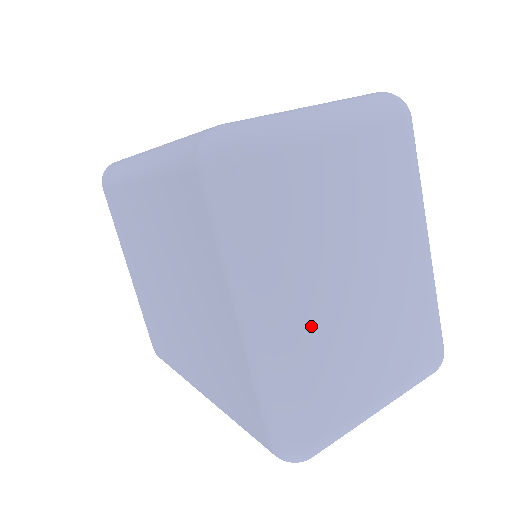
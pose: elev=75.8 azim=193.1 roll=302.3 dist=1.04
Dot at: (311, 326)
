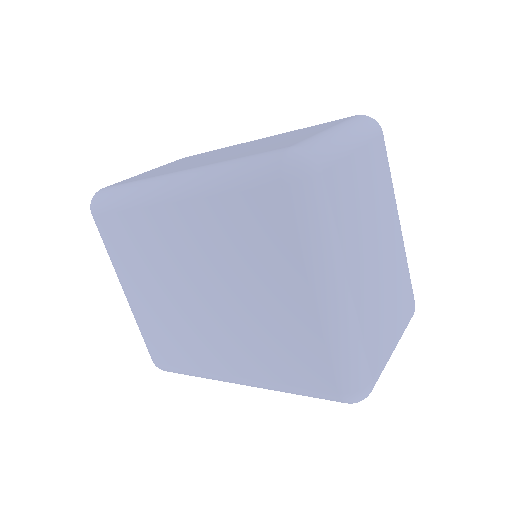
Dot at: (362, 293)
